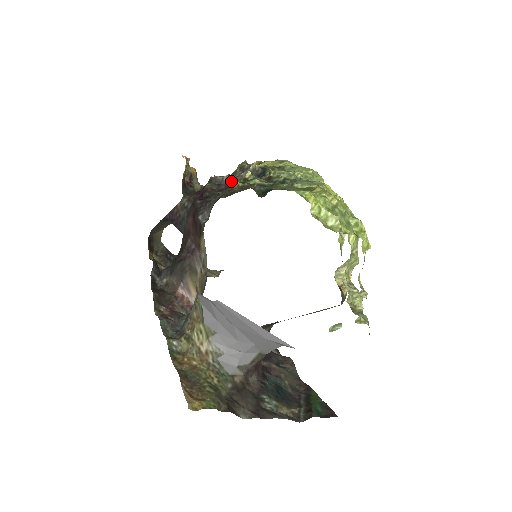
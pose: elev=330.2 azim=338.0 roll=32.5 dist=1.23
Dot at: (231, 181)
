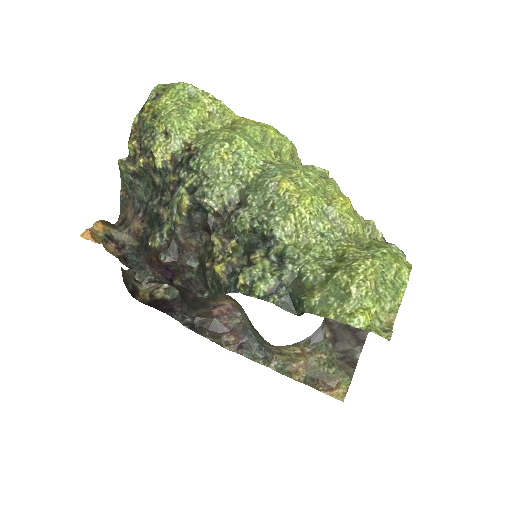
Dot at: (175, 234)
